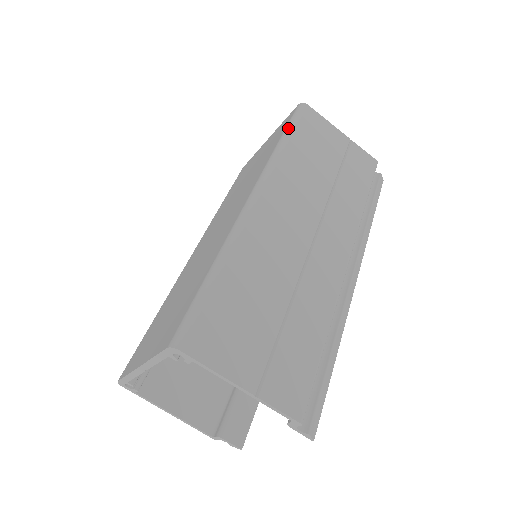
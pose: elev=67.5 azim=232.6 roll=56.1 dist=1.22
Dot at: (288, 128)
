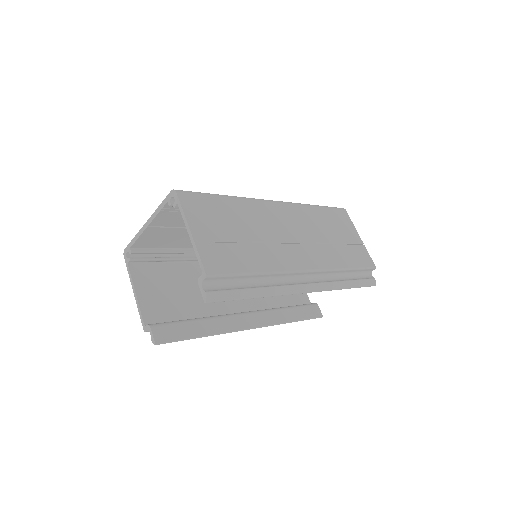
Dot at: (323, 206)
